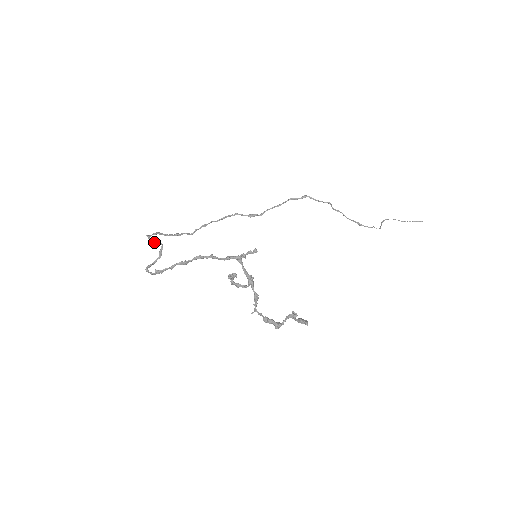
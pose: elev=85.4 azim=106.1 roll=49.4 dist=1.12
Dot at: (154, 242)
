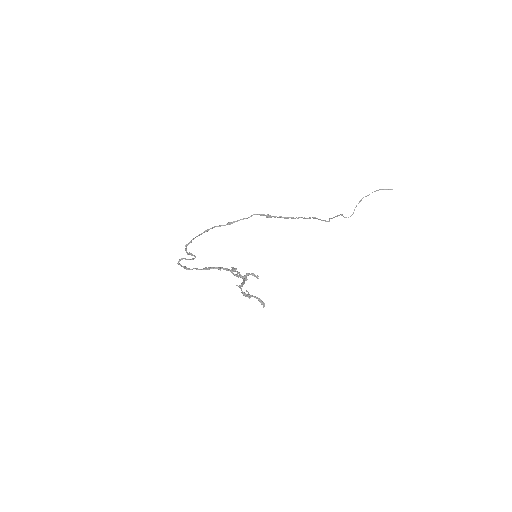
Dot at: occluded
